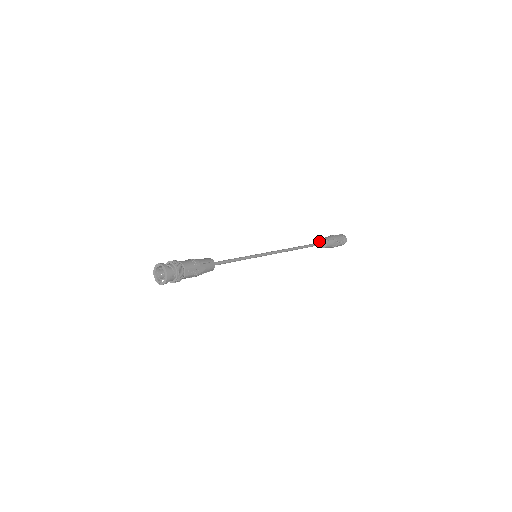
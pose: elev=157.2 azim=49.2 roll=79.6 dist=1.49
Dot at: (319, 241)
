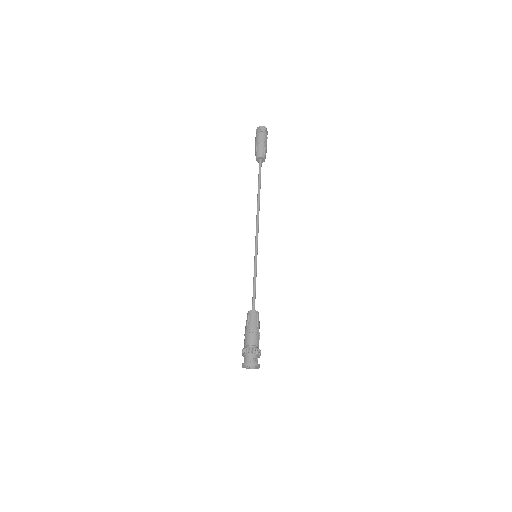
Dot at: occluded
